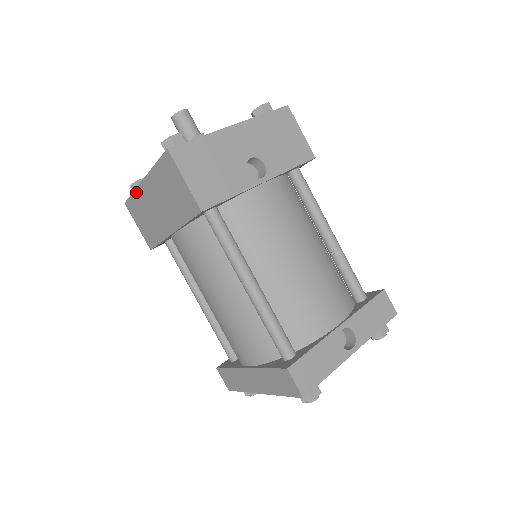
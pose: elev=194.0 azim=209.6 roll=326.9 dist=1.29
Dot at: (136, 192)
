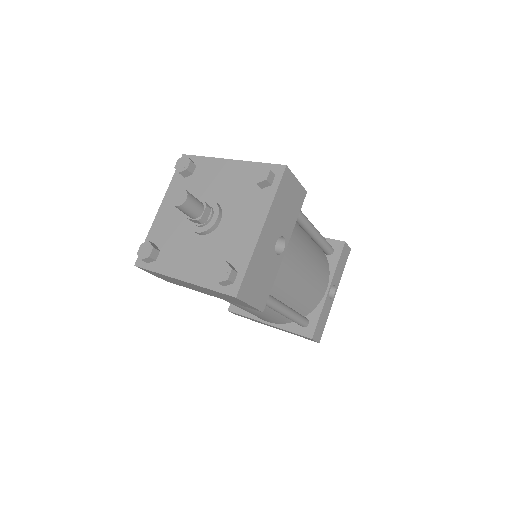
Dot at: (163, 275)
